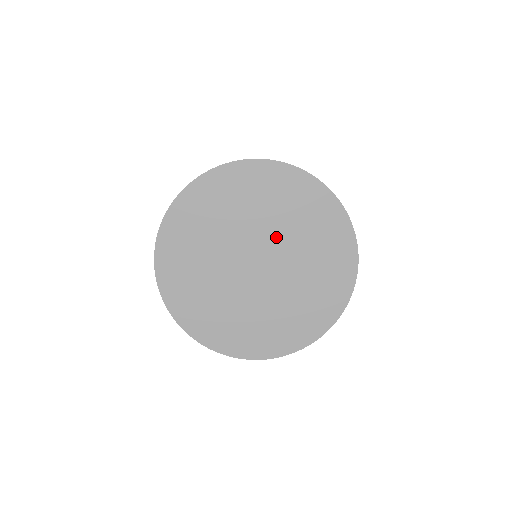
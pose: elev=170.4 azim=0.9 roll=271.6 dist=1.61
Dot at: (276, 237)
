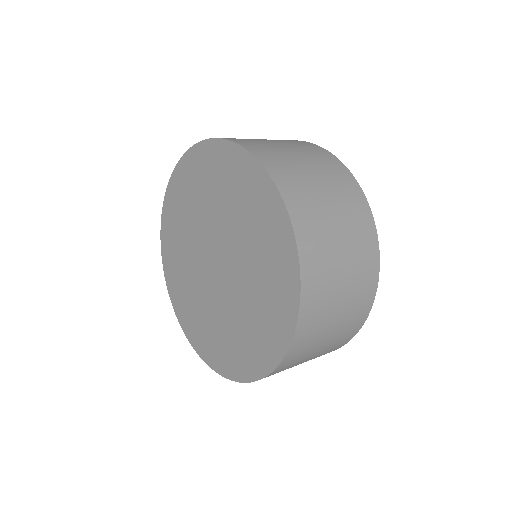
Dot at: (223, 229)
